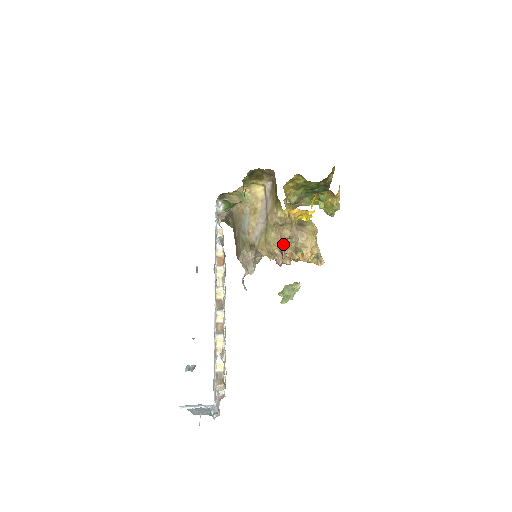
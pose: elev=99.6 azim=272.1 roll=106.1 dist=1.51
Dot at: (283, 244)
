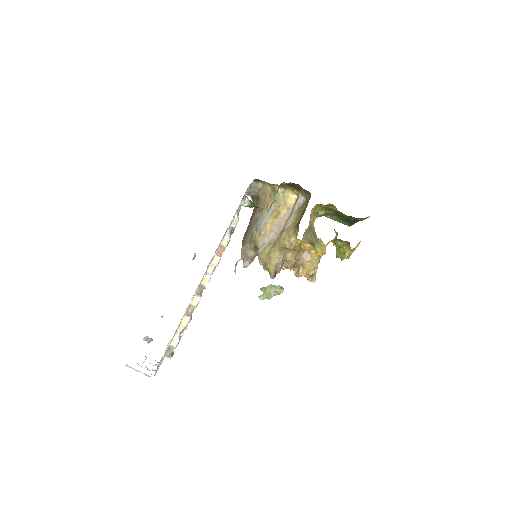
Dot at: (283, 261)
